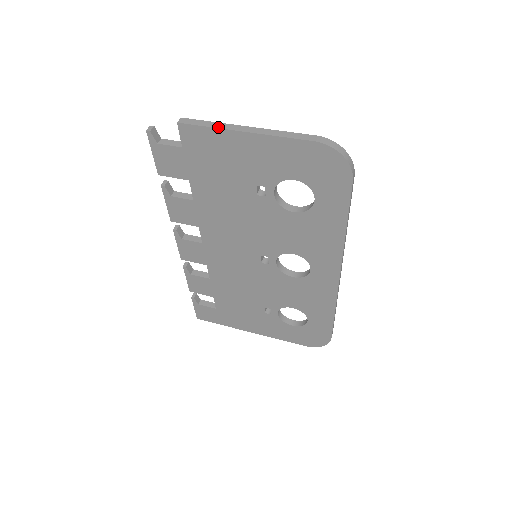
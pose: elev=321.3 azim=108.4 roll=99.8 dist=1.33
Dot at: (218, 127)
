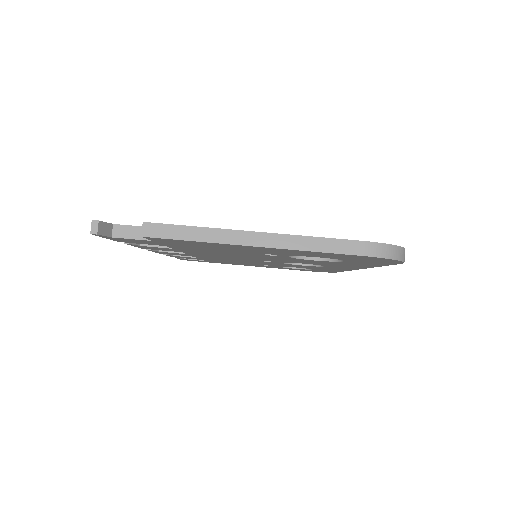
Dot at: (209, 240)
